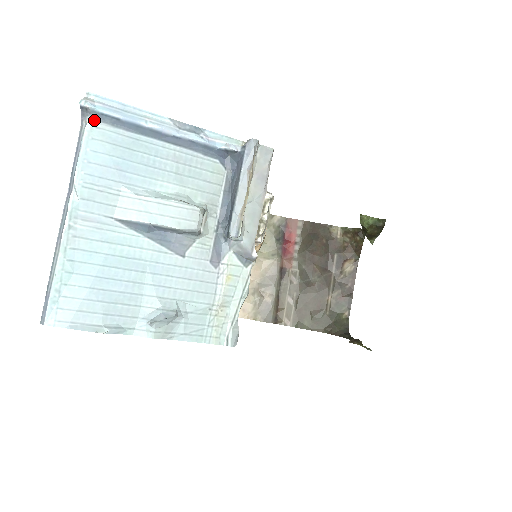
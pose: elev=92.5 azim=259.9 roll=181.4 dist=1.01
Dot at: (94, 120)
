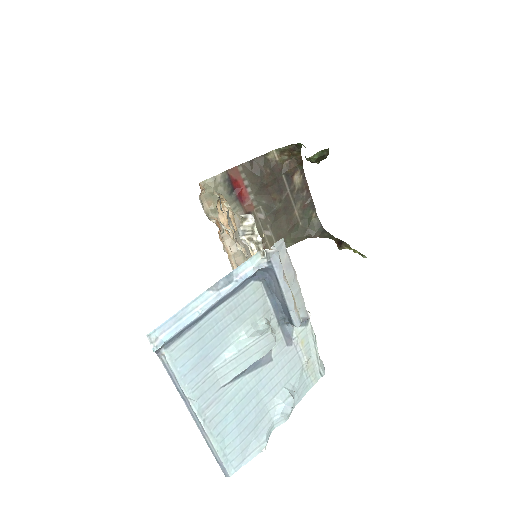
Dot at: (167, 348)
